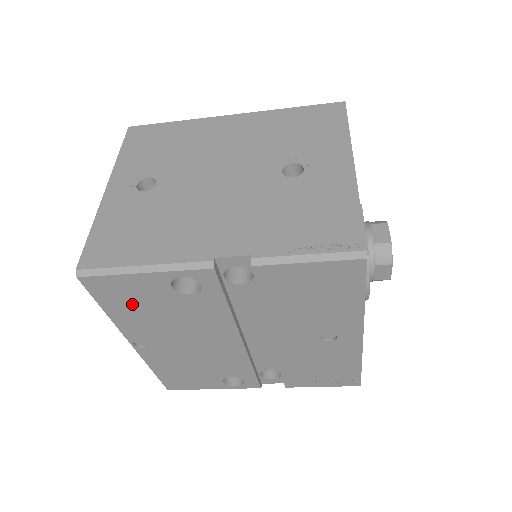
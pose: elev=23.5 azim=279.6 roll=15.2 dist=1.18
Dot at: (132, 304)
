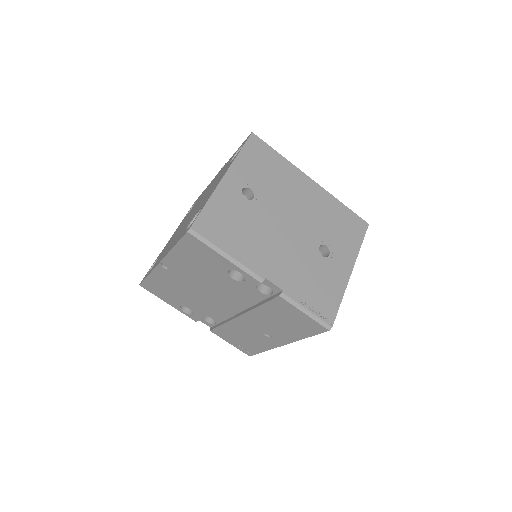
Dot at: (195, 257)
